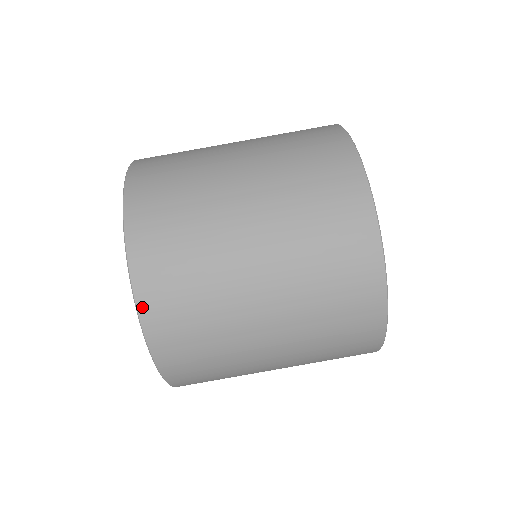
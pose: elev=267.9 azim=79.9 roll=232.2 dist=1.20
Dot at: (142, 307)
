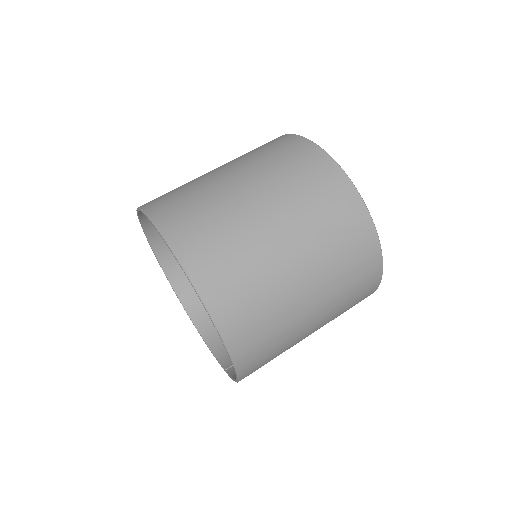
Dot at: (175, 246)
